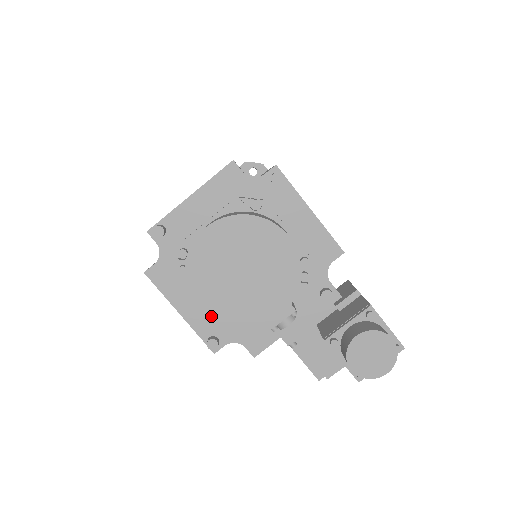
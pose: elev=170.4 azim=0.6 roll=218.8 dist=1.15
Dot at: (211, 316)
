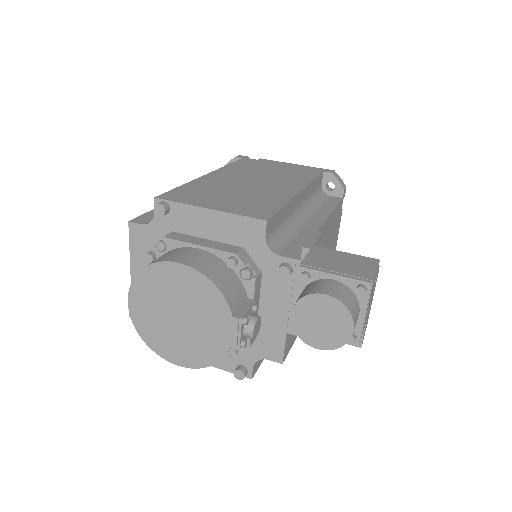
Dot at: (191, 366)
